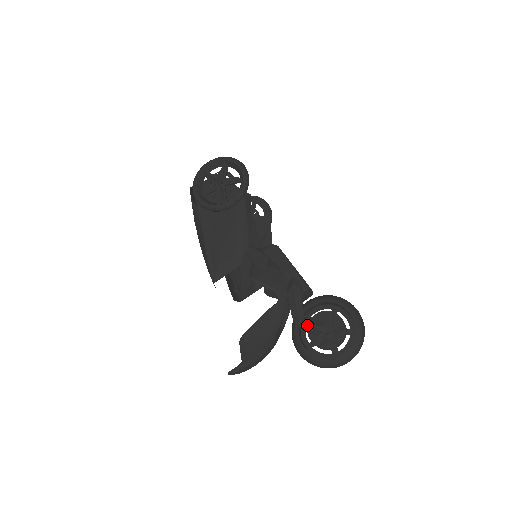
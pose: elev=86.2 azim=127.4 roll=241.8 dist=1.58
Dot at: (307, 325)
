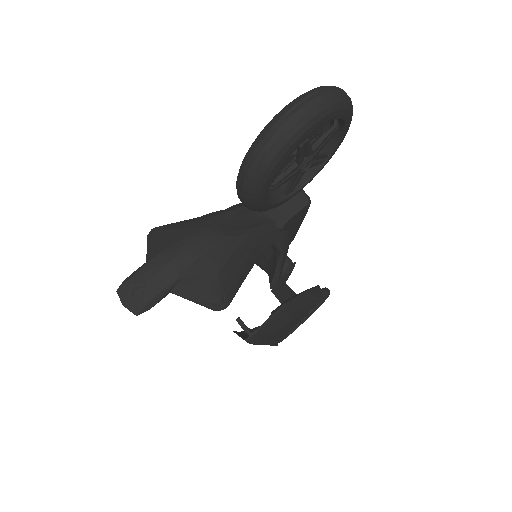
Dot at: occluded
